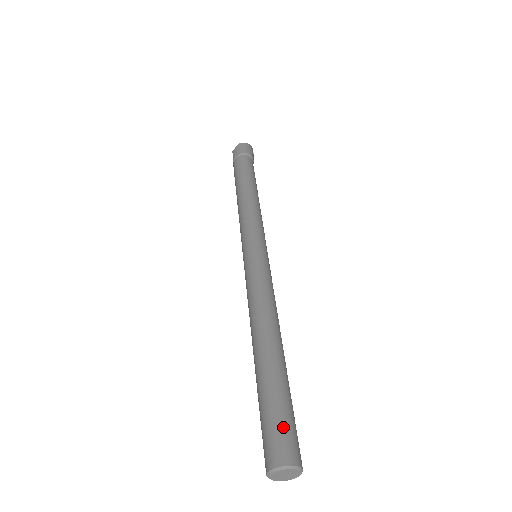
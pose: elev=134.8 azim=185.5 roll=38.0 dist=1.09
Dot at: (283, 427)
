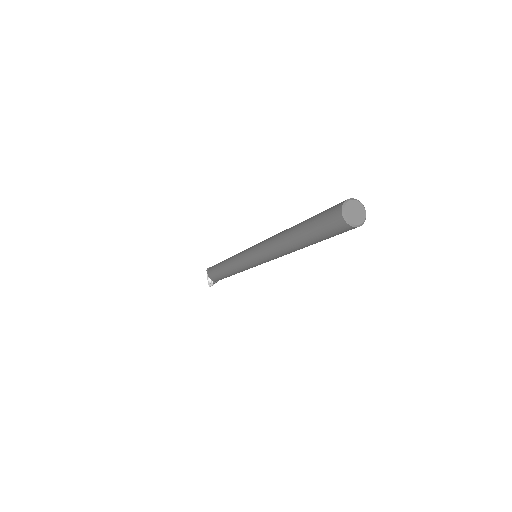
Dot at: occluded
